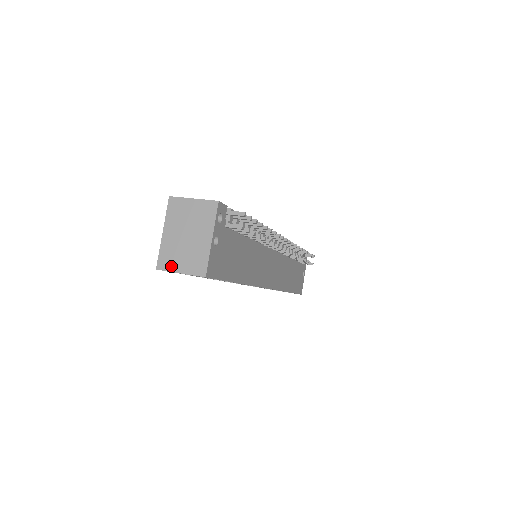
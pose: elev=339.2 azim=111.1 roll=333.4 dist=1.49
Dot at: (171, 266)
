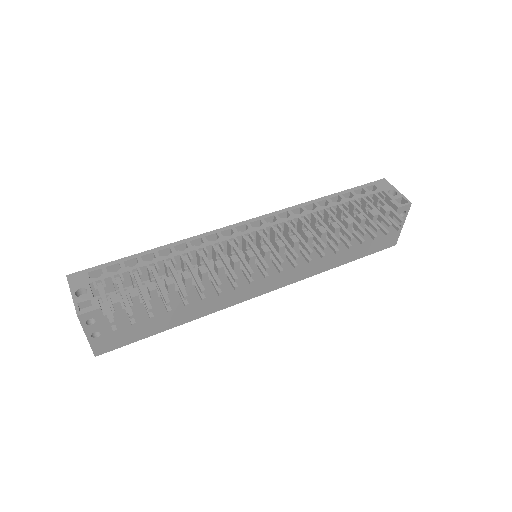
Dot at: occluded
